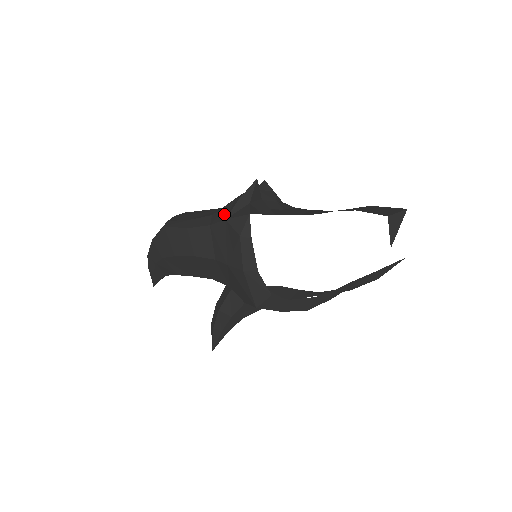
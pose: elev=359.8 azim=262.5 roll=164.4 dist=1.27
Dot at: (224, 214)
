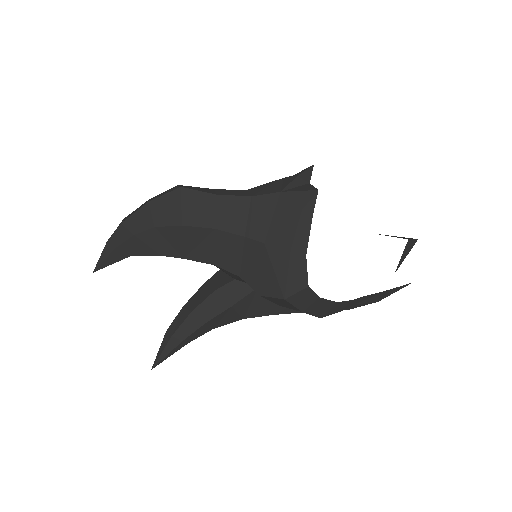
Dot at: (274, 188)
